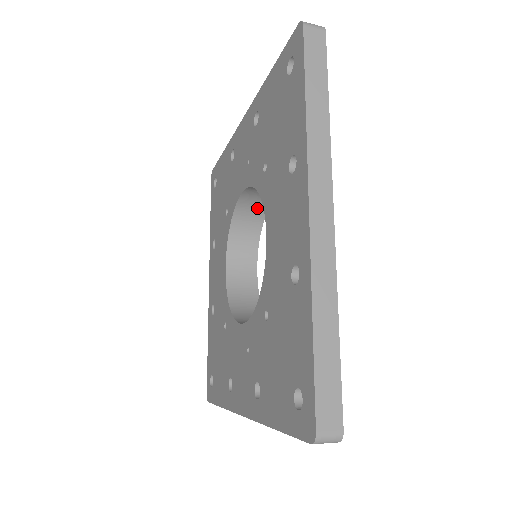
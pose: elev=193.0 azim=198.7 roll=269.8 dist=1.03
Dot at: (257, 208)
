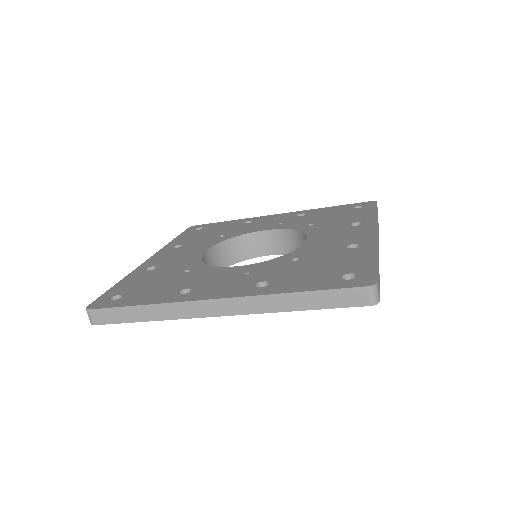
Dot at: (249, 250)
